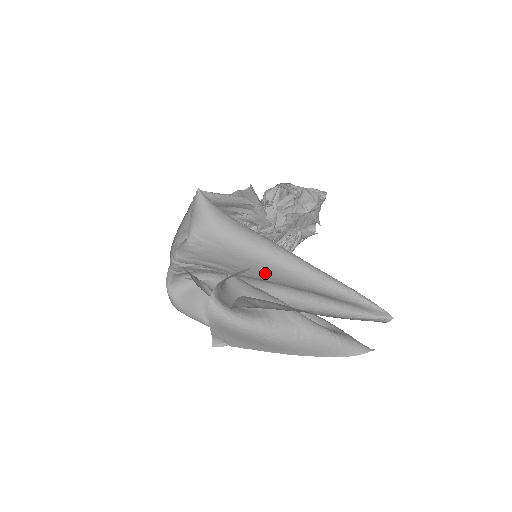
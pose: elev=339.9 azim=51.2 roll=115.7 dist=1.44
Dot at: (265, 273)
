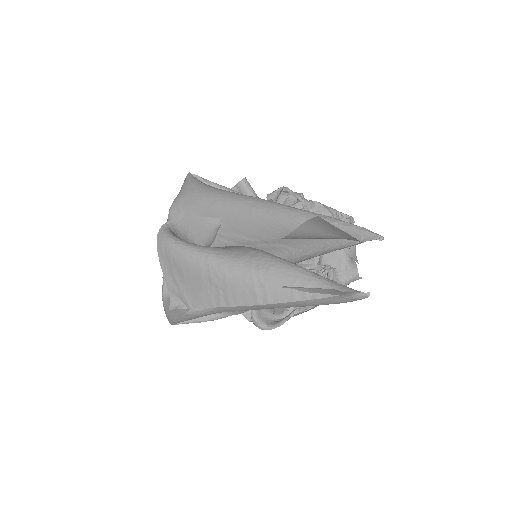
Dot at: (235, 224)
